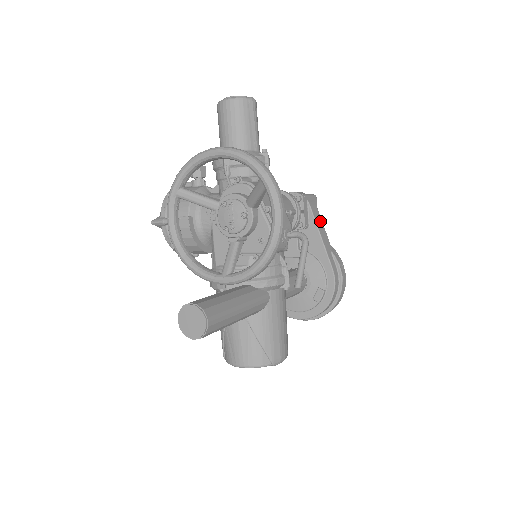
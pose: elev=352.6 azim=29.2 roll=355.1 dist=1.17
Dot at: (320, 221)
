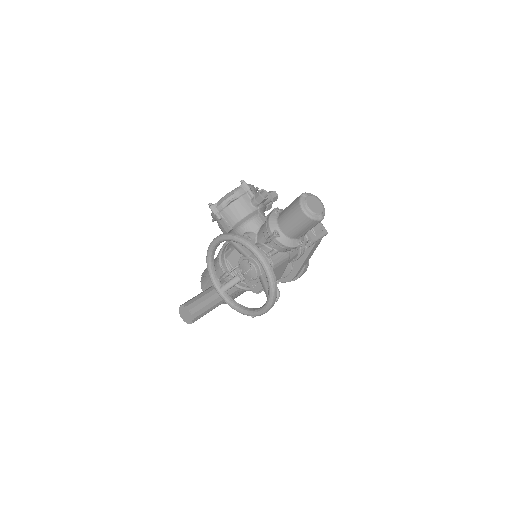
Dot at: (314, 250)
